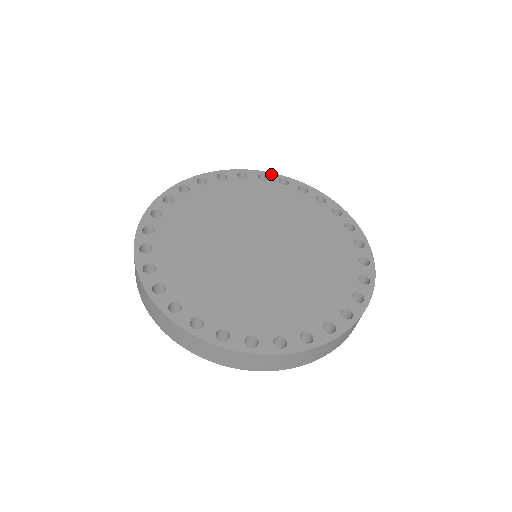
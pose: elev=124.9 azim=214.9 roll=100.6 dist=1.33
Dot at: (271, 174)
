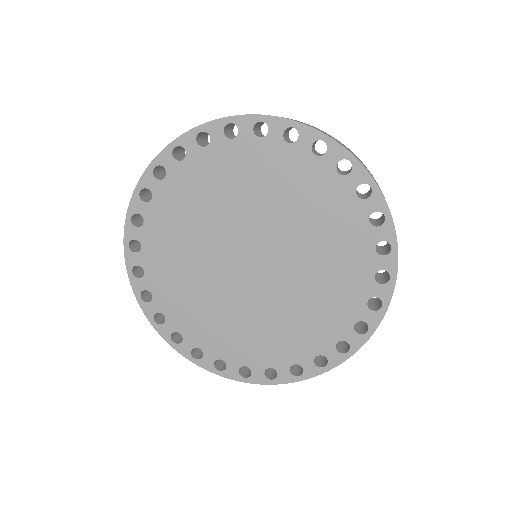
Dot at: (209, 126)
